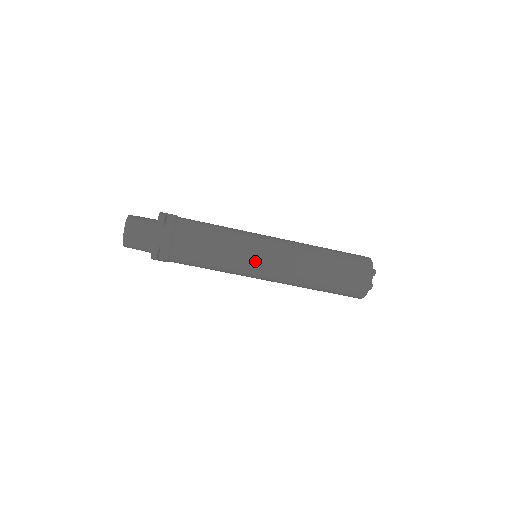
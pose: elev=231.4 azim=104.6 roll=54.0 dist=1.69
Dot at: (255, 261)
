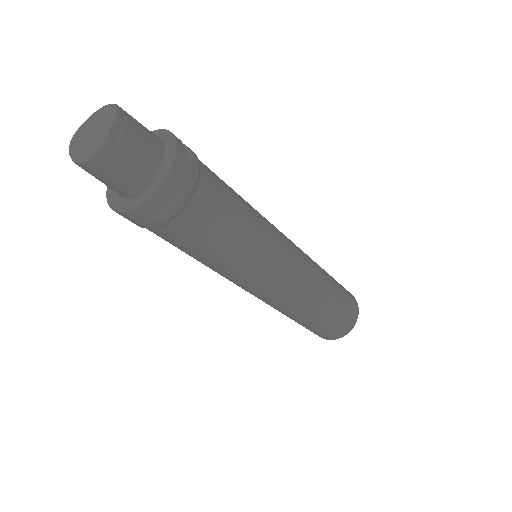
Dot at: (238, 285)
